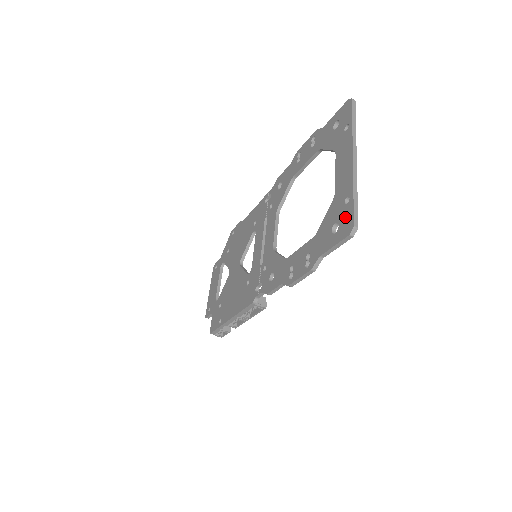
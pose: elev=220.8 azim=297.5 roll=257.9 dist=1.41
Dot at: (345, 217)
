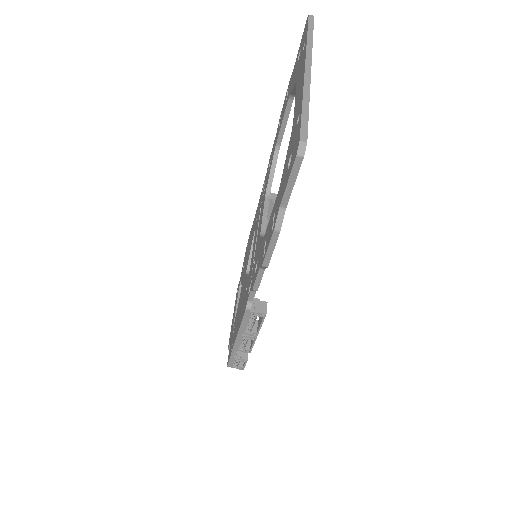
Dot at: (295, 139)
